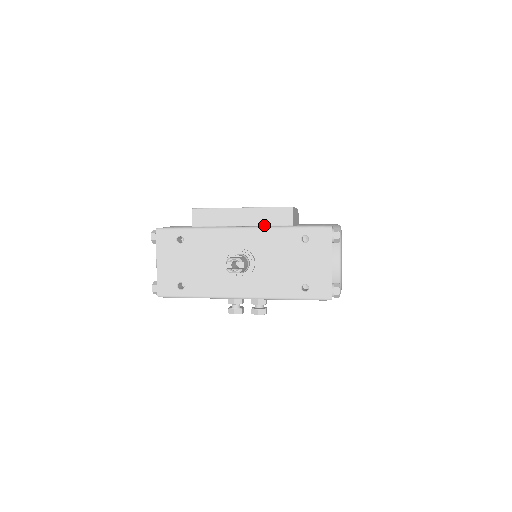
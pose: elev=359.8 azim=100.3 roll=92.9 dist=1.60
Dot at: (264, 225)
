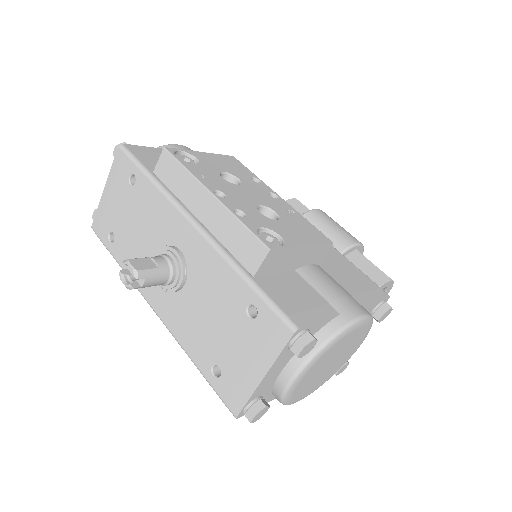
Dot at: (222, 243)
